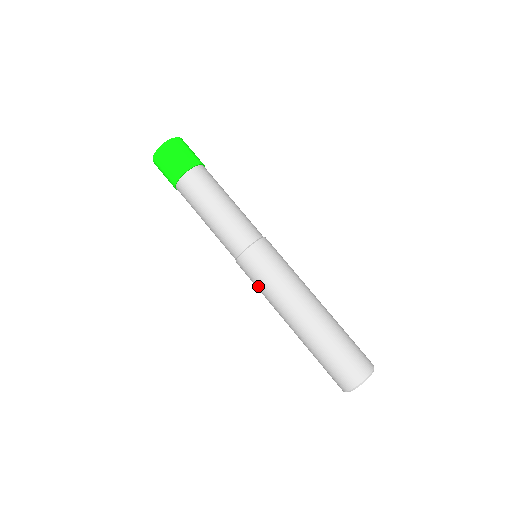
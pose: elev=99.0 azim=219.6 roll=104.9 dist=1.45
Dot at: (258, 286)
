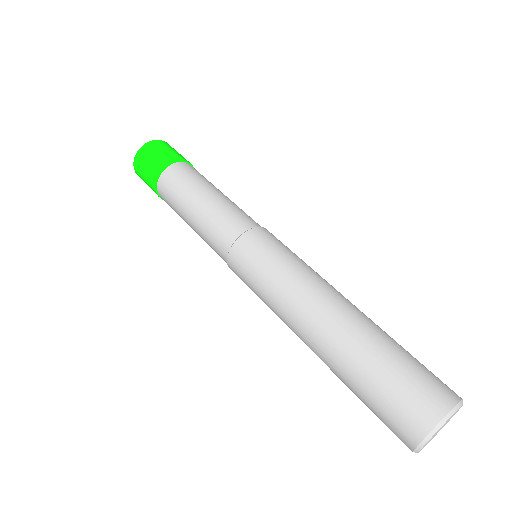
Dot at: (262, 277)
